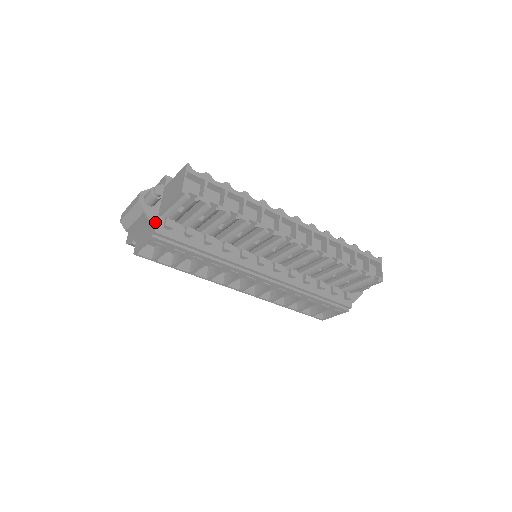
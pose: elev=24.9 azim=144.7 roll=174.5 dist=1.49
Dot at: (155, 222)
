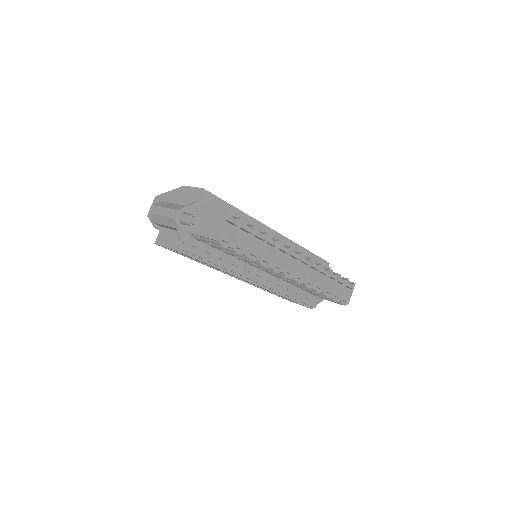
Dot at: (184, 240)
